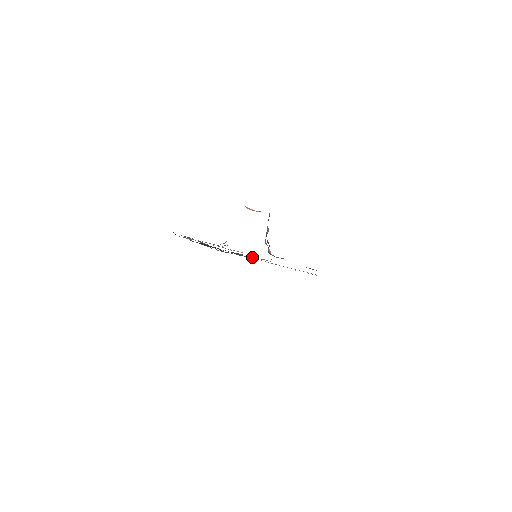
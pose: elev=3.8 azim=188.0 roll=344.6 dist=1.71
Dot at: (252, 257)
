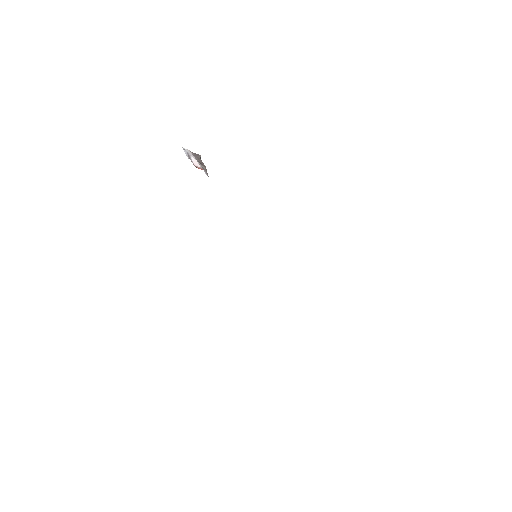
Dot at: occluded
